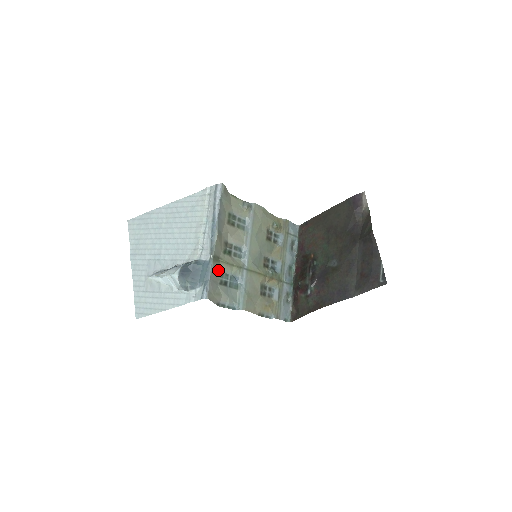
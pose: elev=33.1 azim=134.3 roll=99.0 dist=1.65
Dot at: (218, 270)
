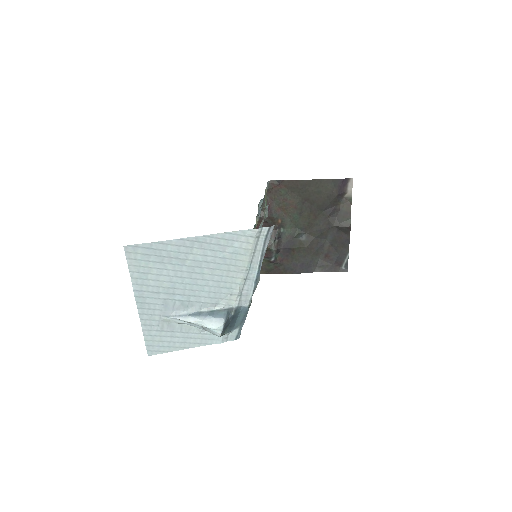
Dot at: occluded
